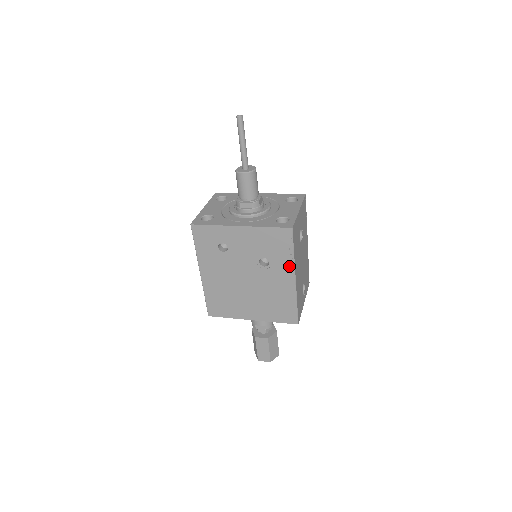
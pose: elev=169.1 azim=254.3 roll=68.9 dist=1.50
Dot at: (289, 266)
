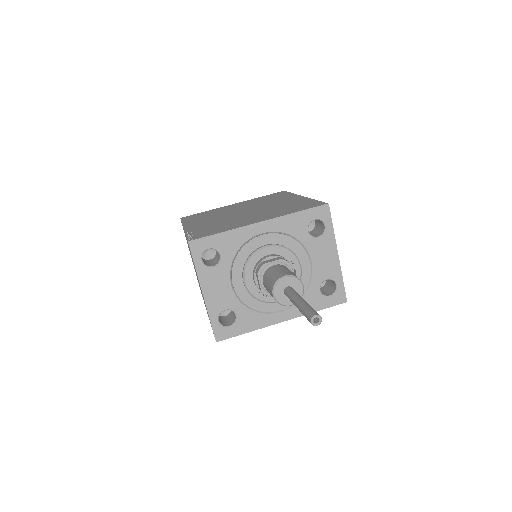
Dot at: occluded
